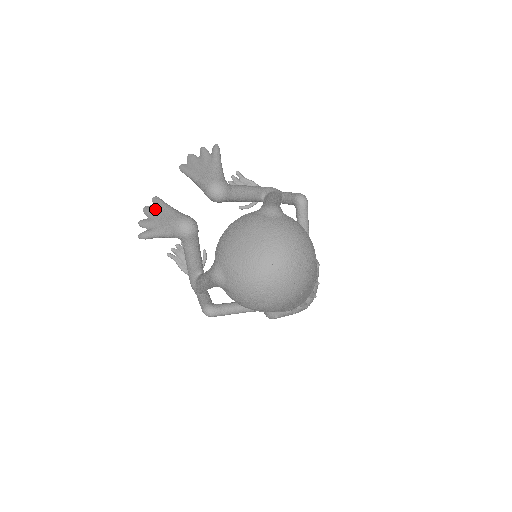
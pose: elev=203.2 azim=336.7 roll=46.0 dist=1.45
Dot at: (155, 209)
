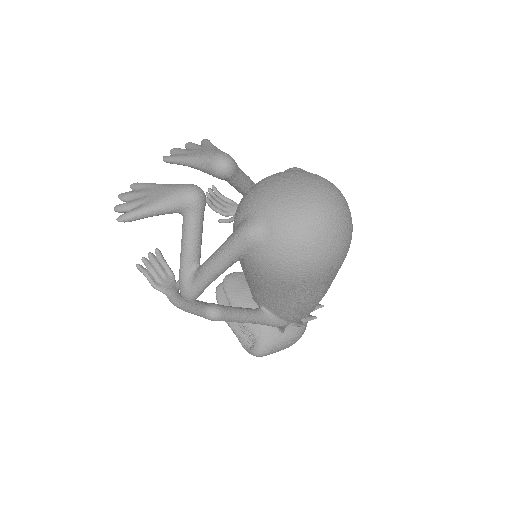
Dot at: (140, 190)
